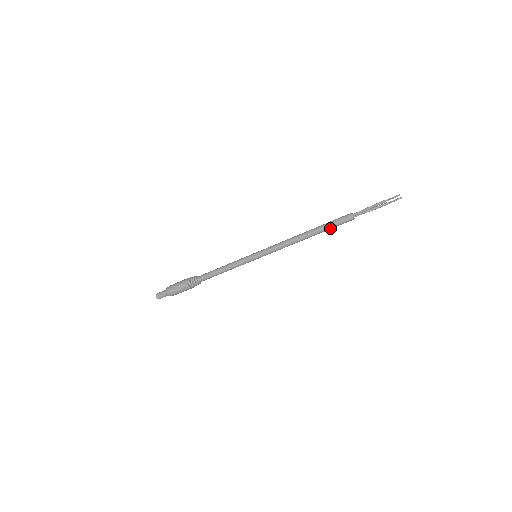
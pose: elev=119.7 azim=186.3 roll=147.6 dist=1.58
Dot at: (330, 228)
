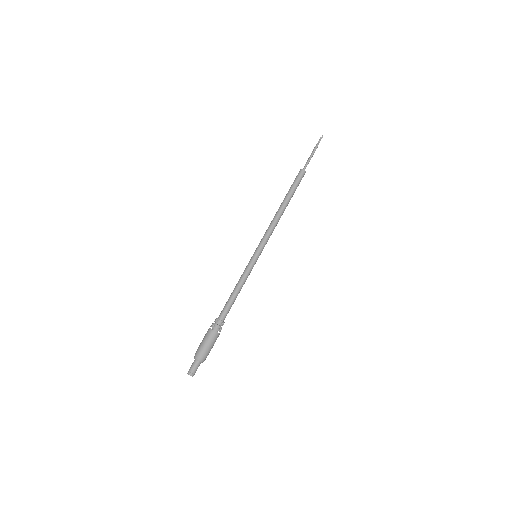
Dot at: (295, 190)
